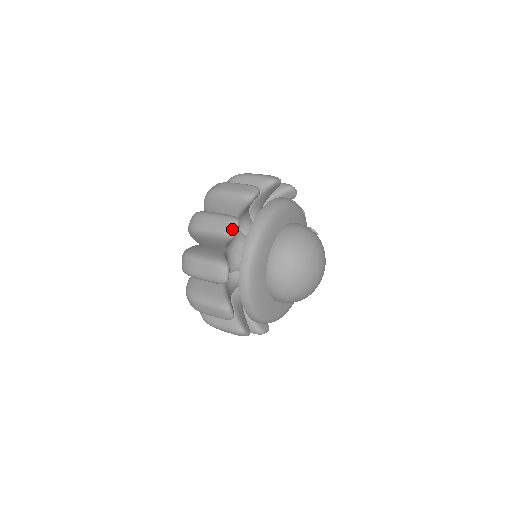
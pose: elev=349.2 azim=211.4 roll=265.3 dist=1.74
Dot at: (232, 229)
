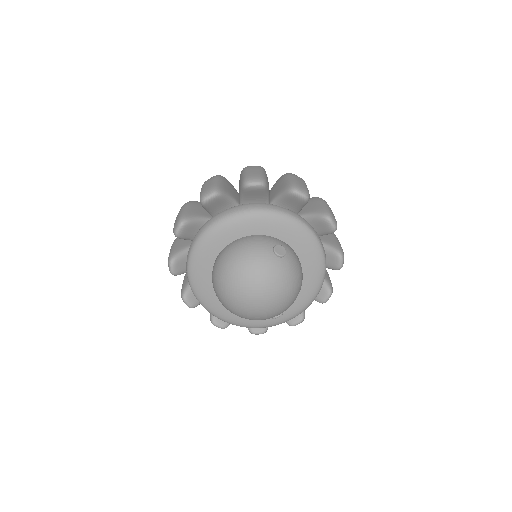
Dot at: (175, 229)
